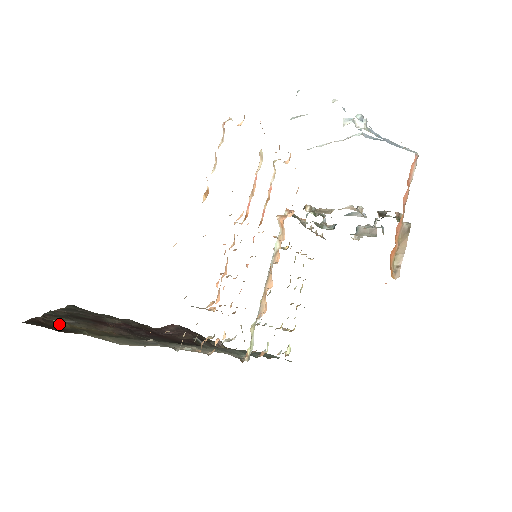
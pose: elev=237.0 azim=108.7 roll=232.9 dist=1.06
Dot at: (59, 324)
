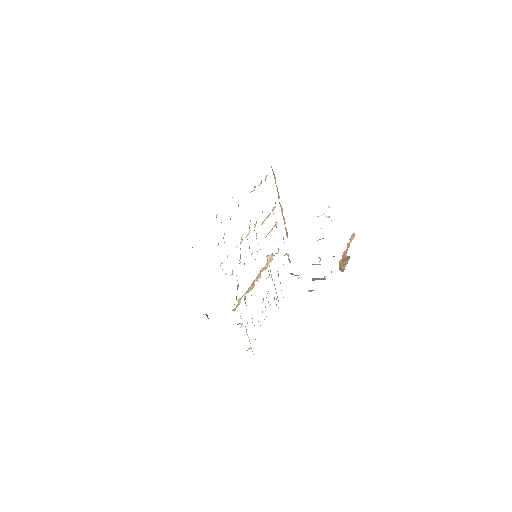
Dot at: occluded
